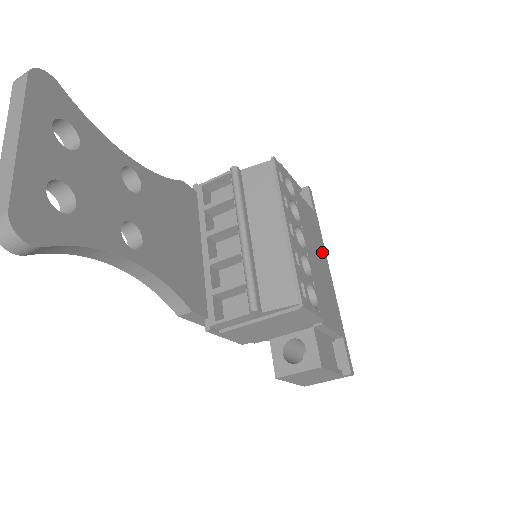
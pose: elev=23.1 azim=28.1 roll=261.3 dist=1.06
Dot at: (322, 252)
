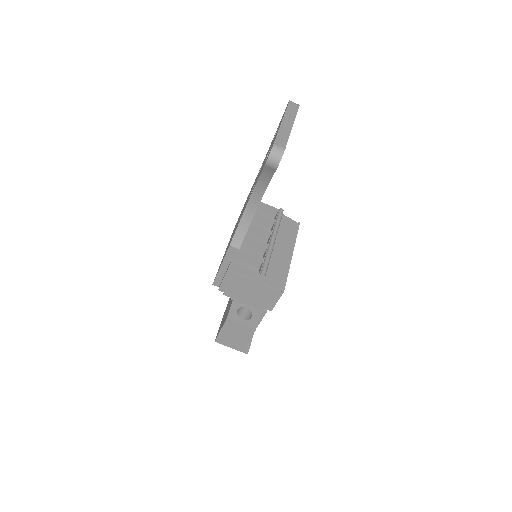
Dot at: occluded
